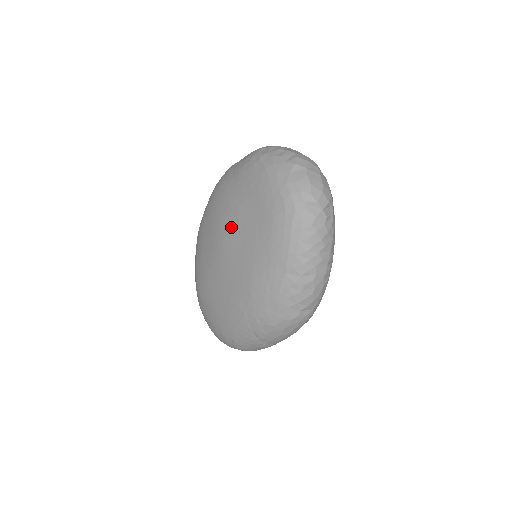
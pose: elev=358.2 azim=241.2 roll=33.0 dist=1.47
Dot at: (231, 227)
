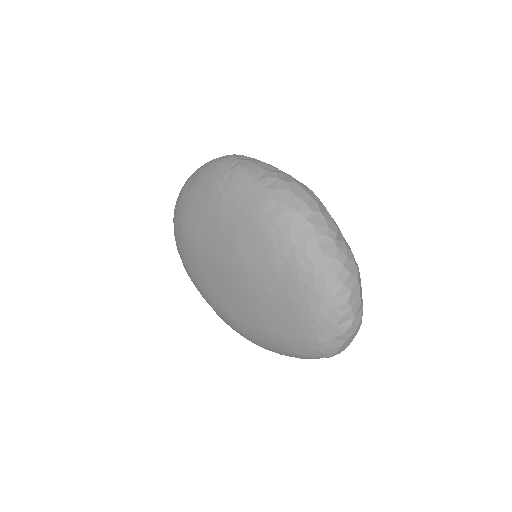
Dot at: (250, 286)
